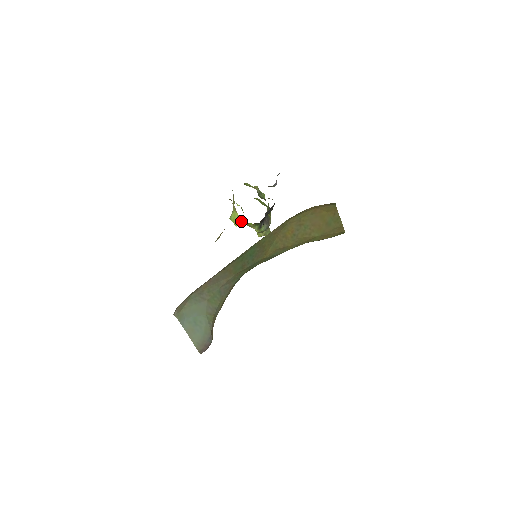
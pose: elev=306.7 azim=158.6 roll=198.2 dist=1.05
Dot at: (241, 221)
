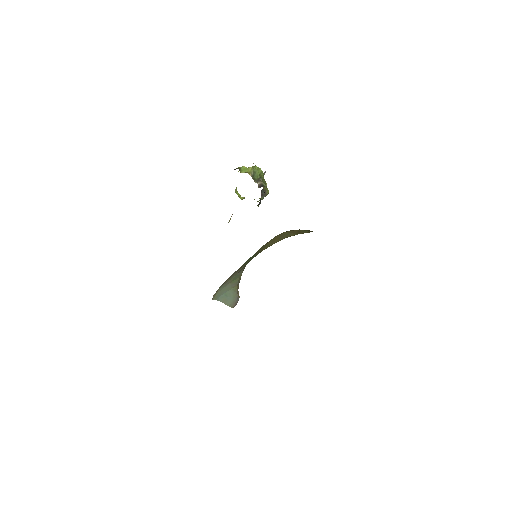
Dot at: occluded
